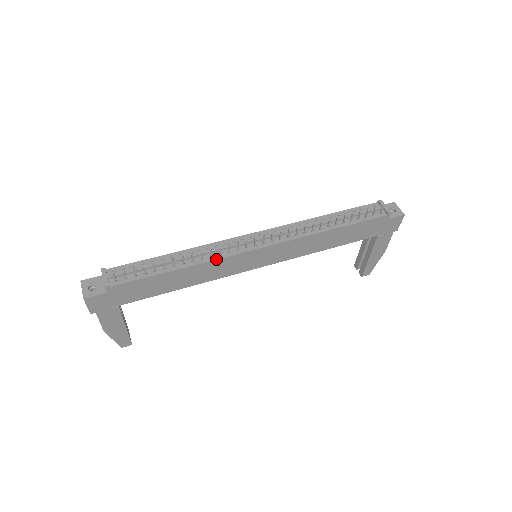
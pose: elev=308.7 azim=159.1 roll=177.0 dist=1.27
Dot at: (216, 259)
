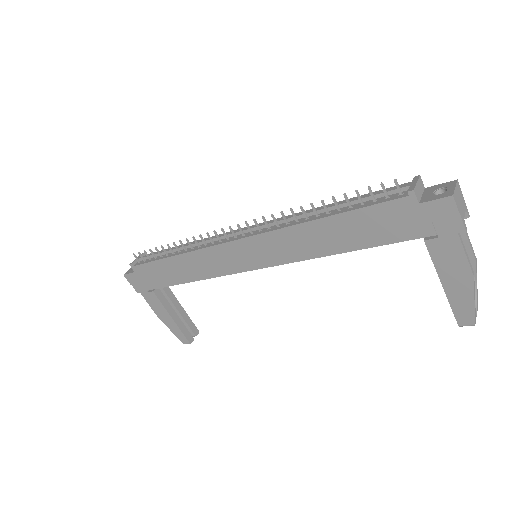
Dot at: (199, 249)
